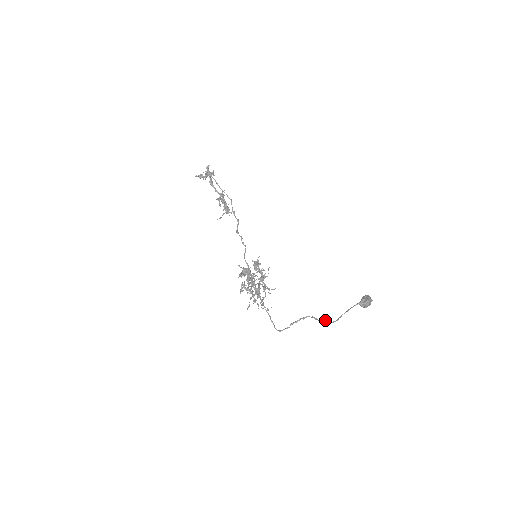
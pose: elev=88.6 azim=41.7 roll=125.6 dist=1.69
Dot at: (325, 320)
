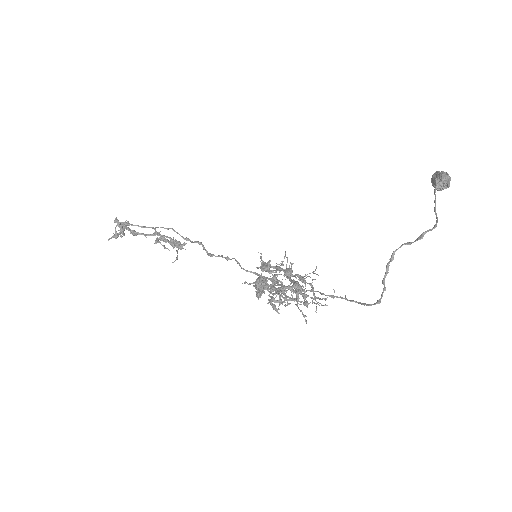
Dot at: (423, 232)
